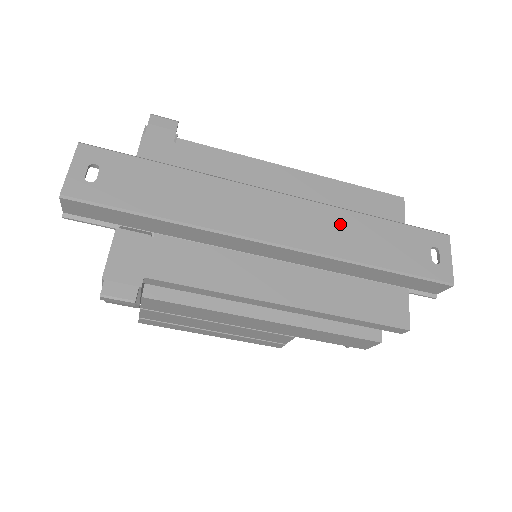
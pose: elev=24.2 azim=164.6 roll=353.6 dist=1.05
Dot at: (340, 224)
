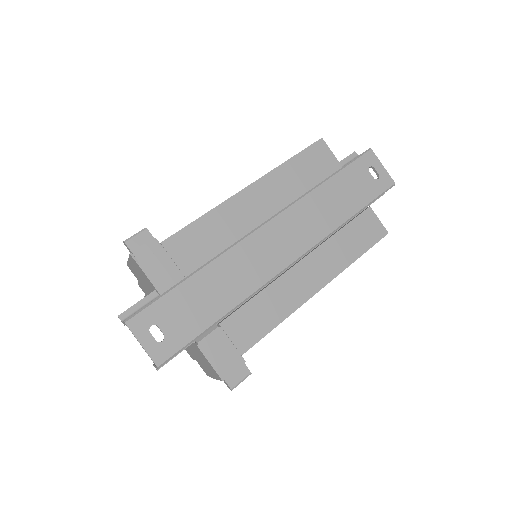
Dot at: (313, 209)
